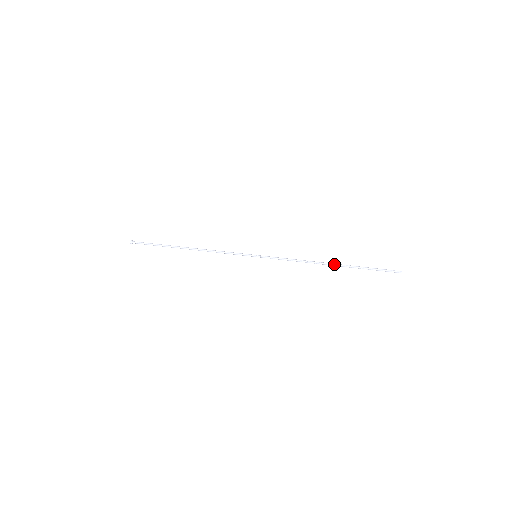
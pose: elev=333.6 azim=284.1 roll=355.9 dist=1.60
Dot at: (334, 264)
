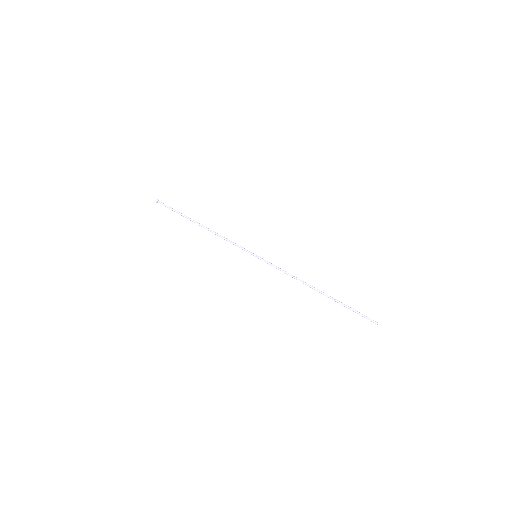
Dot at: (320, 292)
